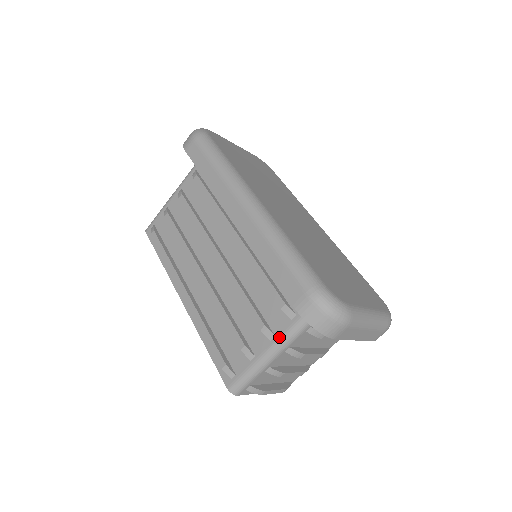
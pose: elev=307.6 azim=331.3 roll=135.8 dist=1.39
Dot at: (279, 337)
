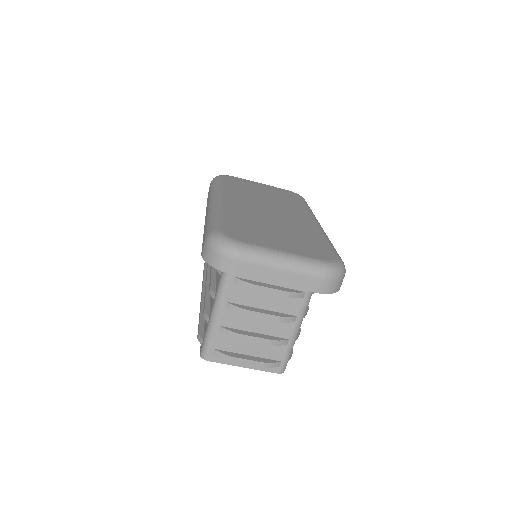
Dot at: (216, 293)
